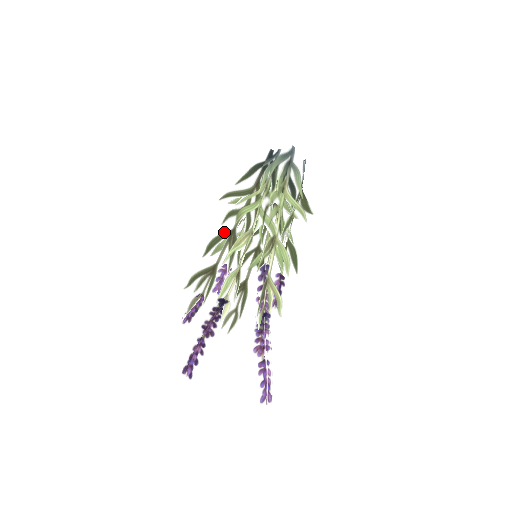
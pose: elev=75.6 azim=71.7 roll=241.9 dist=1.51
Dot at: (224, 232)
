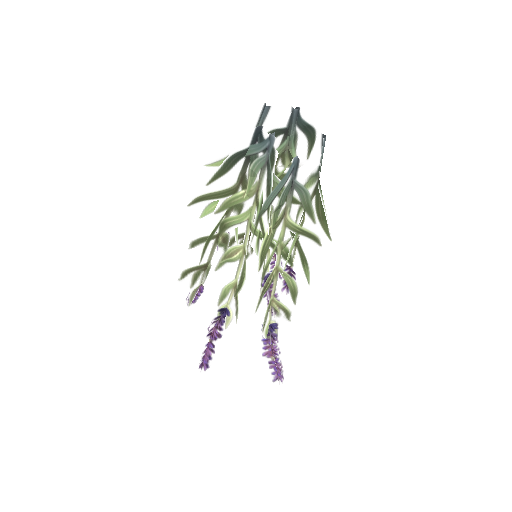
Dot at: (207, 235)
